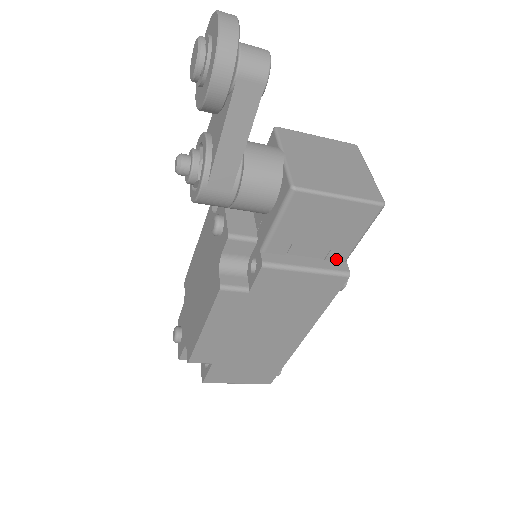
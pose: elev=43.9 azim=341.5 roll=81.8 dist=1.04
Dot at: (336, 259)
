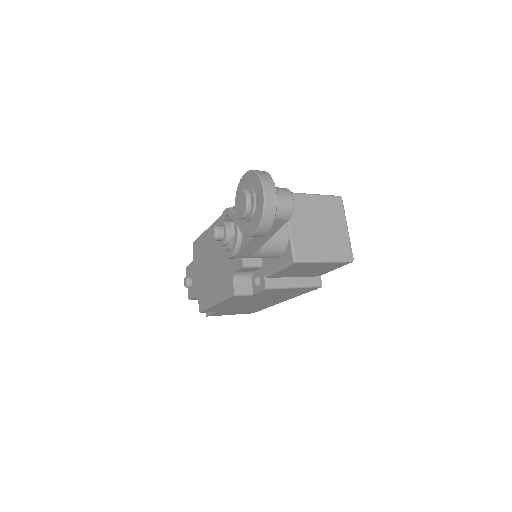
Dot at: (314, 276)
